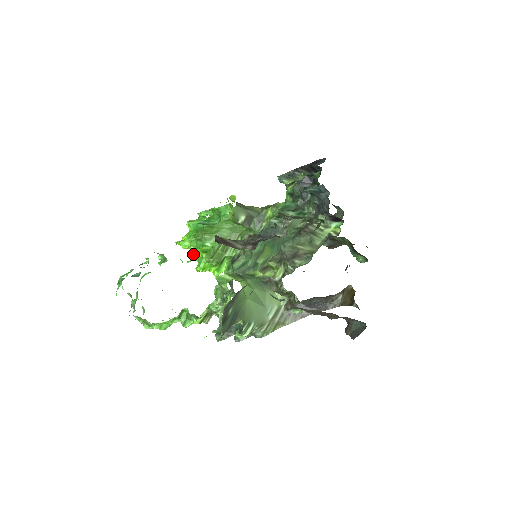
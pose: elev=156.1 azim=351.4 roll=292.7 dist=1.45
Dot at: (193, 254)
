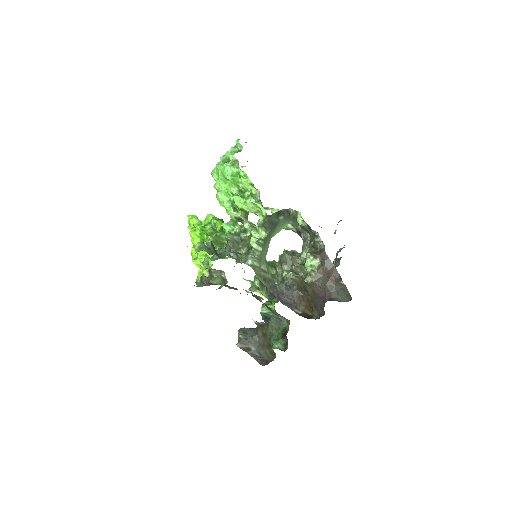
Dot at: (194, 228)
